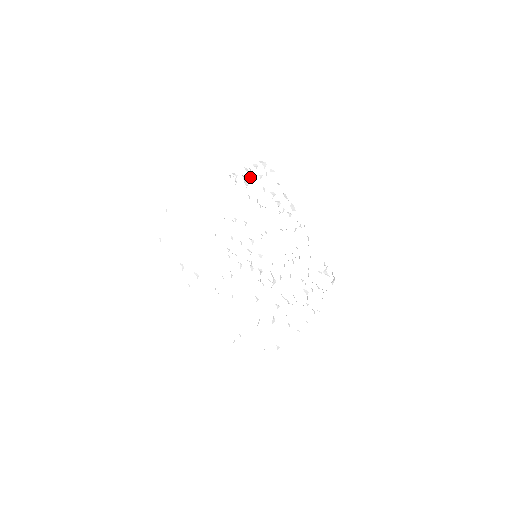
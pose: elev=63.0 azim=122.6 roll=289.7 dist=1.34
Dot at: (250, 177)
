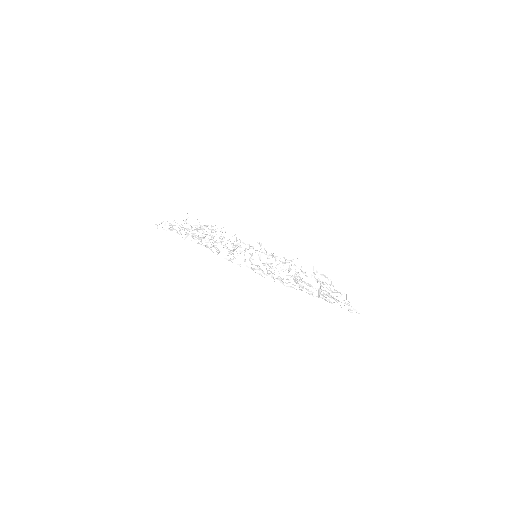
Dot at: occluded
